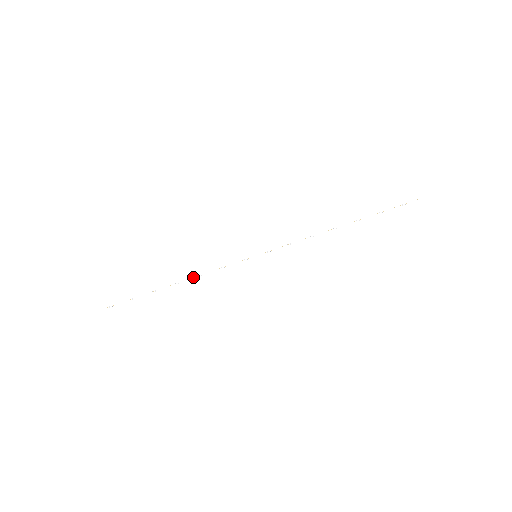
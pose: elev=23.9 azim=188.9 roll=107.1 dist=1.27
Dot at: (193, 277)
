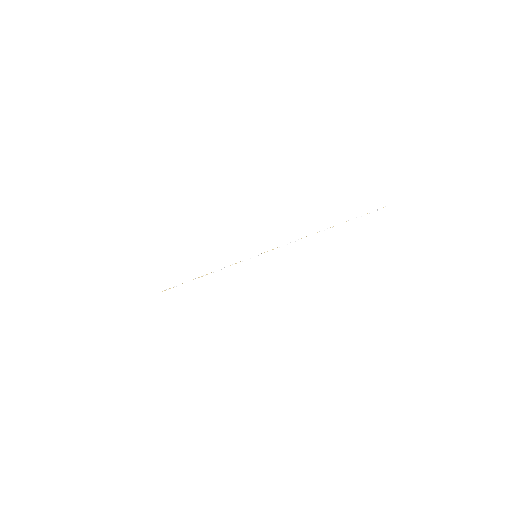
Dot at: (211, 272)
